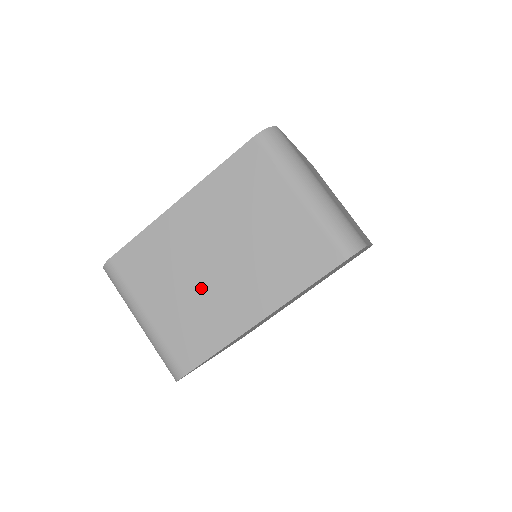
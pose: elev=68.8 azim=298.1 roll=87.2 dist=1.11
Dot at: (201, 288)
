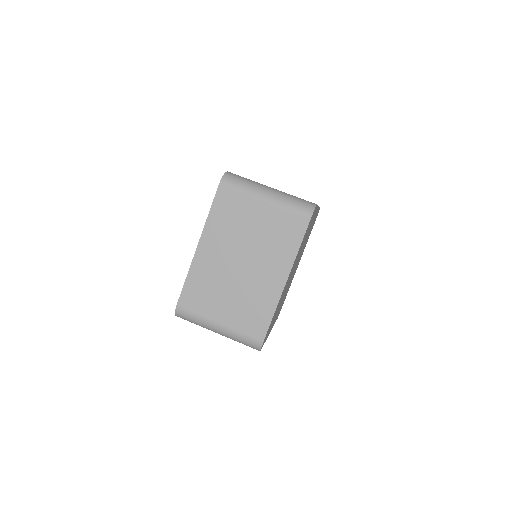
Dot at: (241, 286)
